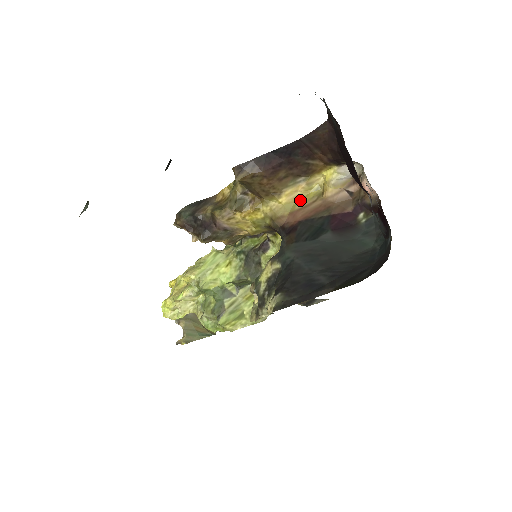
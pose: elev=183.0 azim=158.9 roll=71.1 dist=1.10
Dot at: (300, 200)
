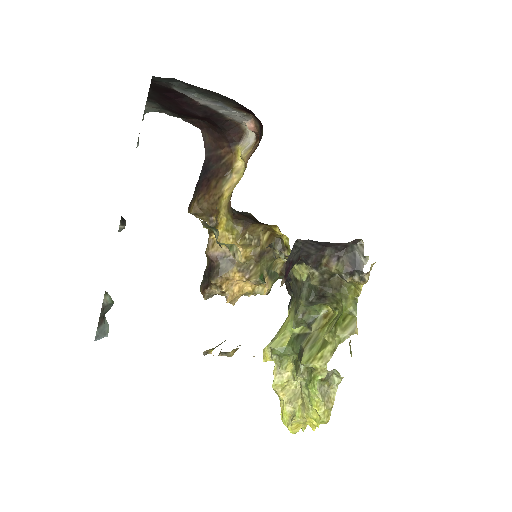
Dot at: occluded
